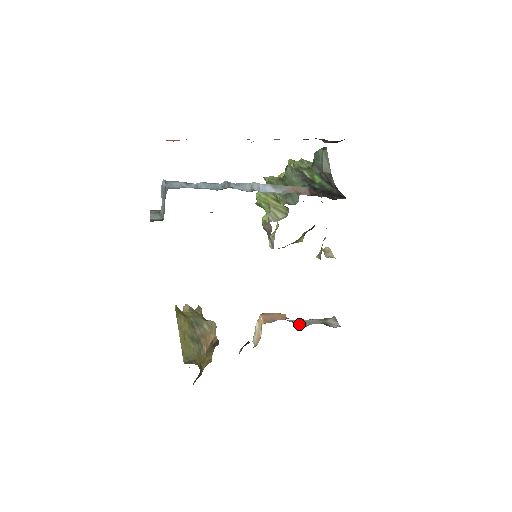
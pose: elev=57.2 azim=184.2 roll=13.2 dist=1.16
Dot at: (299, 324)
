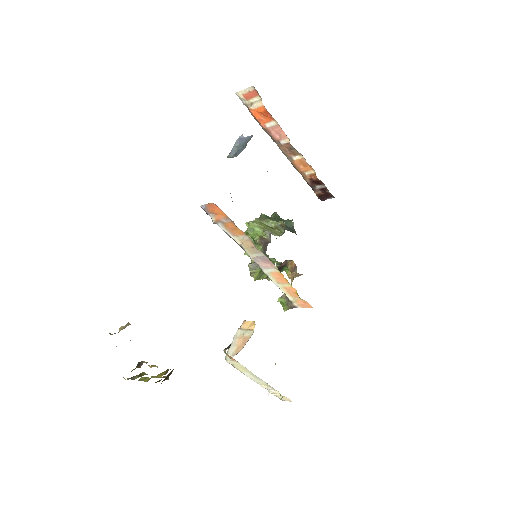
Dot at: occluded
